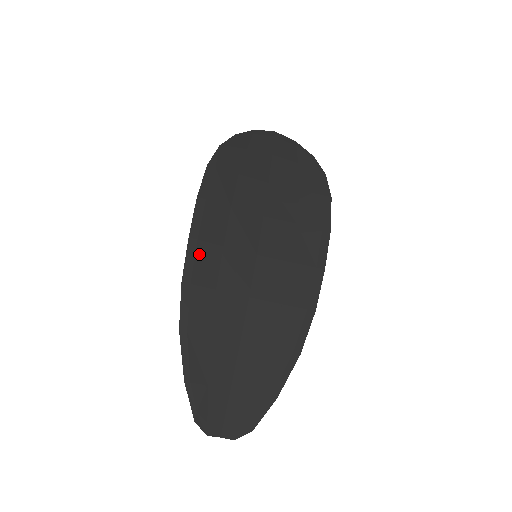
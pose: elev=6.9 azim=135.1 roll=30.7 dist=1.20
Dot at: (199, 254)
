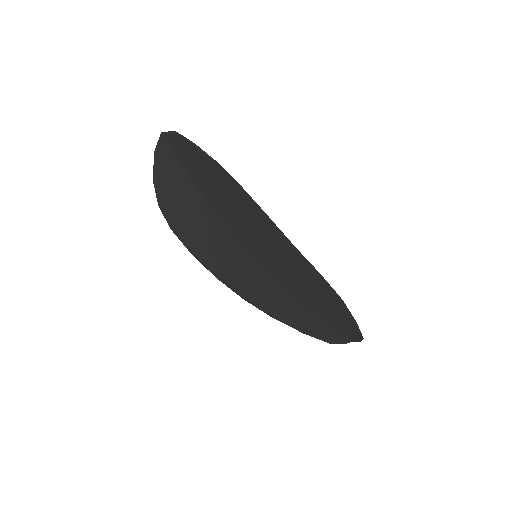
Dot at: (231, 283)
